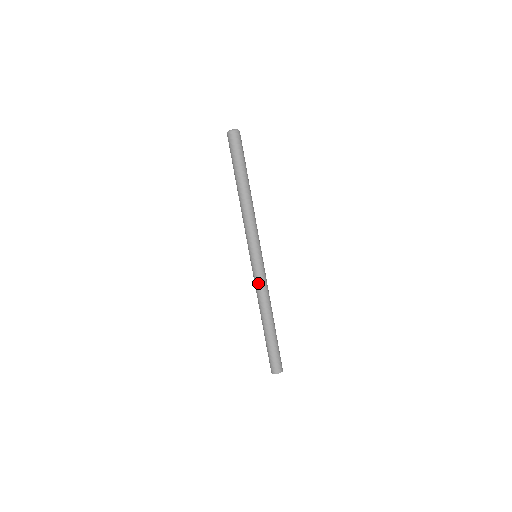
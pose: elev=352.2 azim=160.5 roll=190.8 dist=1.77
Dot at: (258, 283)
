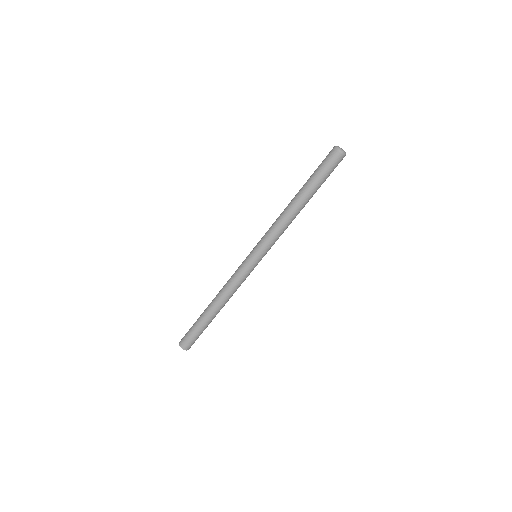
Dot at: (238, 278)
